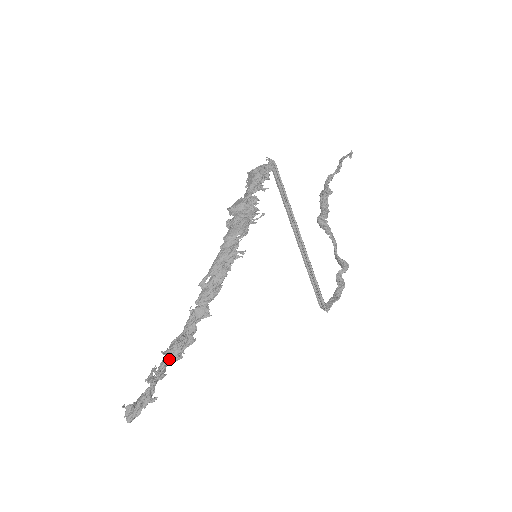
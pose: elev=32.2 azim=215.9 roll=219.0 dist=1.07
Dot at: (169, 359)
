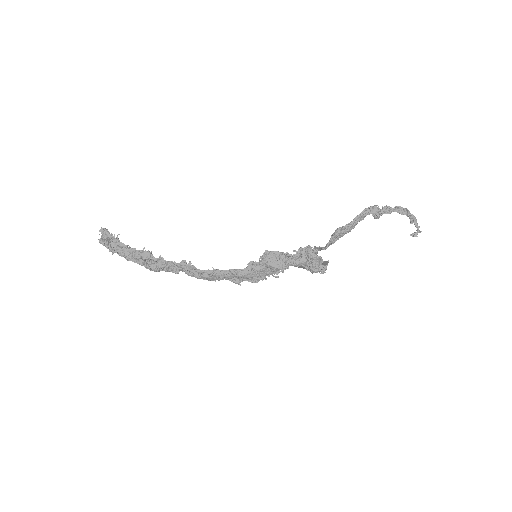
Dot at: (146, 265)
